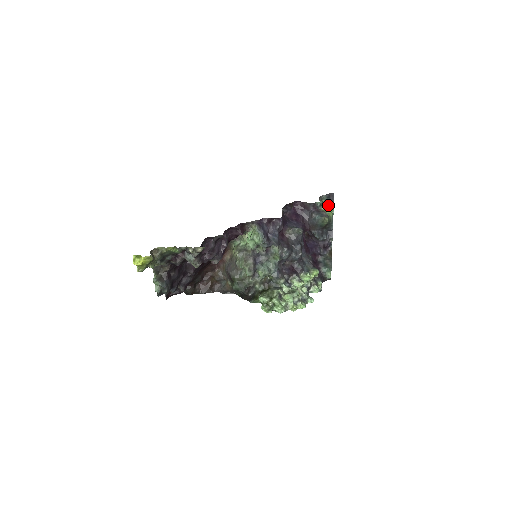
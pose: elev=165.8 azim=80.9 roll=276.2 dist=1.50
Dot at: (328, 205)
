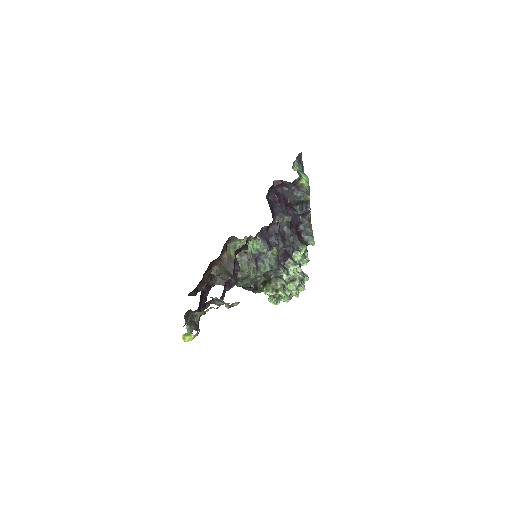
Dot at: (304, 175)
